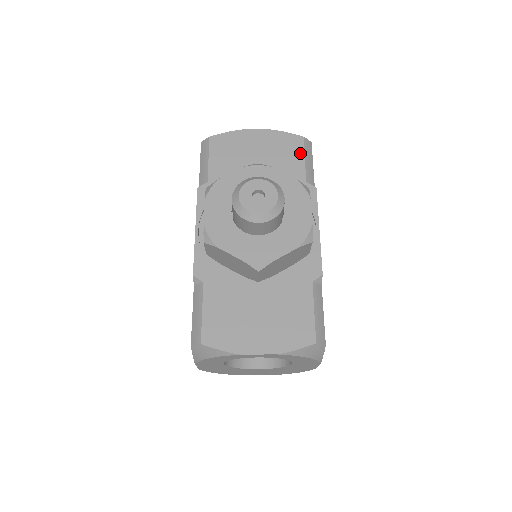
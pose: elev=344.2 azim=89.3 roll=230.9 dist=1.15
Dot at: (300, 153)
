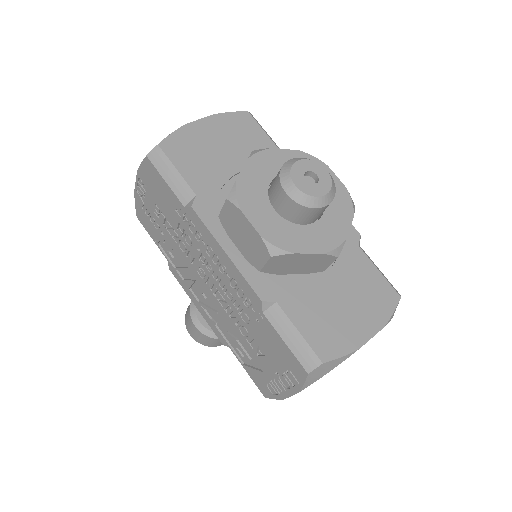
Dot at: (258, 129)
